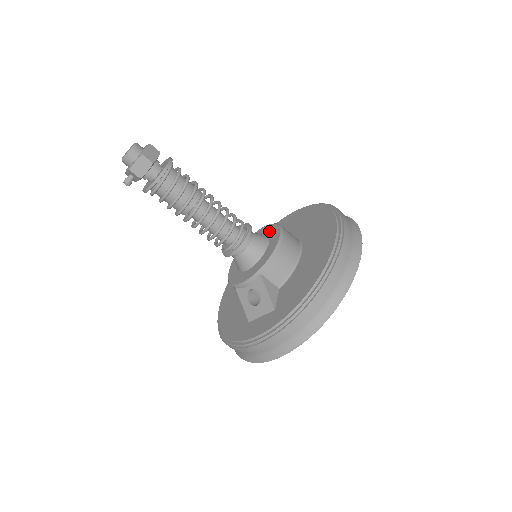
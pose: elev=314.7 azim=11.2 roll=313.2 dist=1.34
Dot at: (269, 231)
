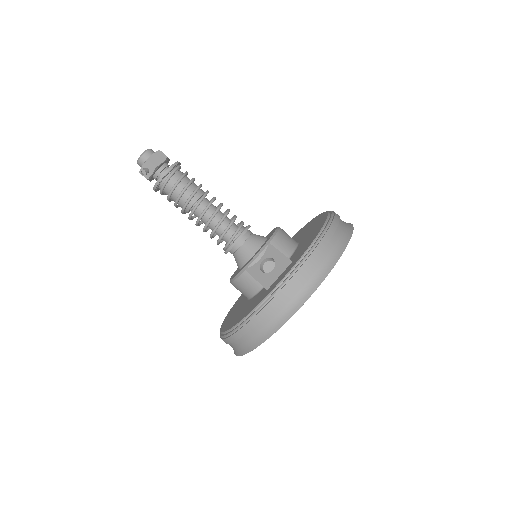
Dot at: occluded
